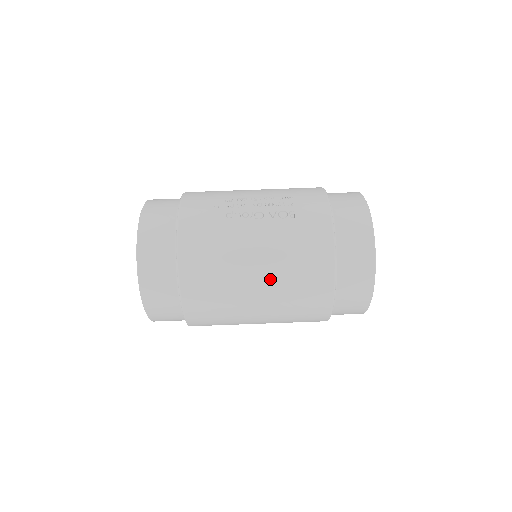
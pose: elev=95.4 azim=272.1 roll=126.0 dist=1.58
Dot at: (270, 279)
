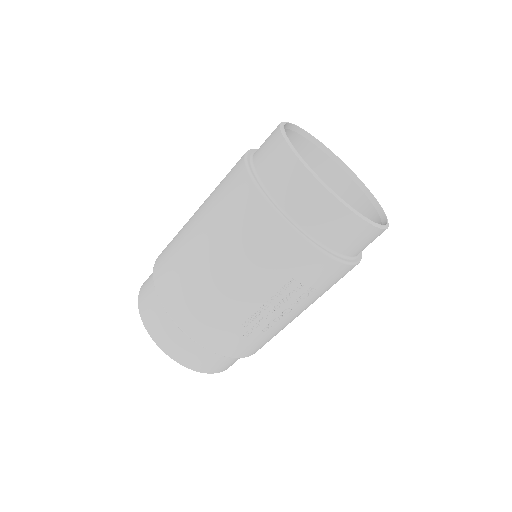
Dot at: occluded
